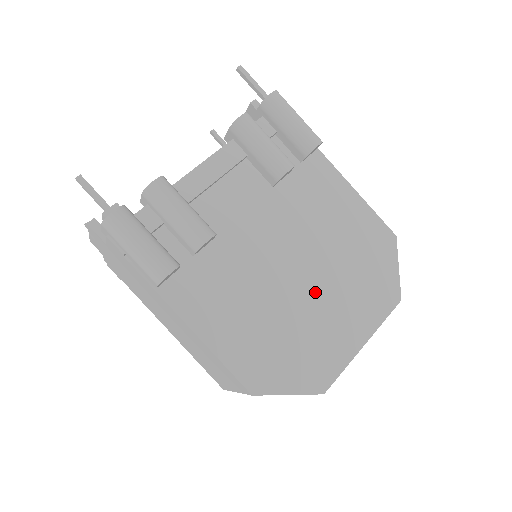
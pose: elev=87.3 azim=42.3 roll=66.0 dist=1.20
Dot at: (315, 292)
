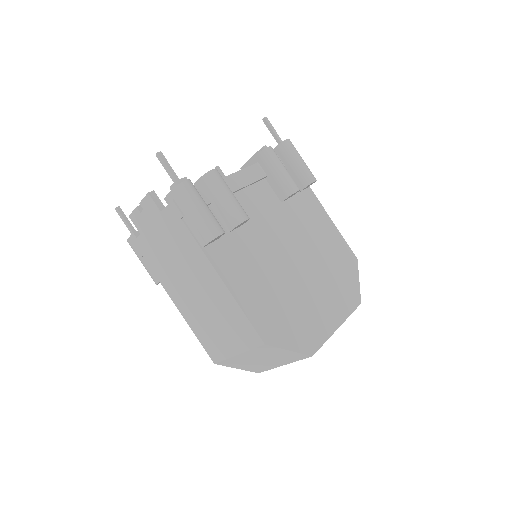
Dot at: (307, 282)
